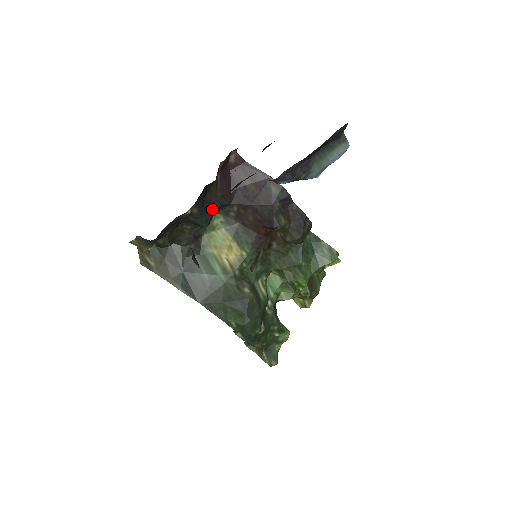
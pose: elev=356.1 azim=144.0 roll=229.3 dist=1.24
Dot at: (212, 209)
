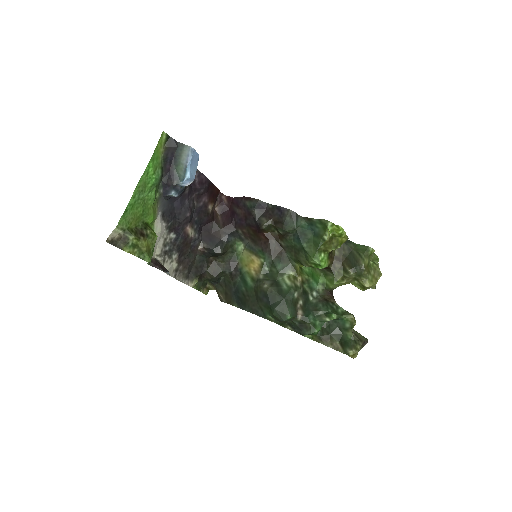
Dot at: (220, 239)
